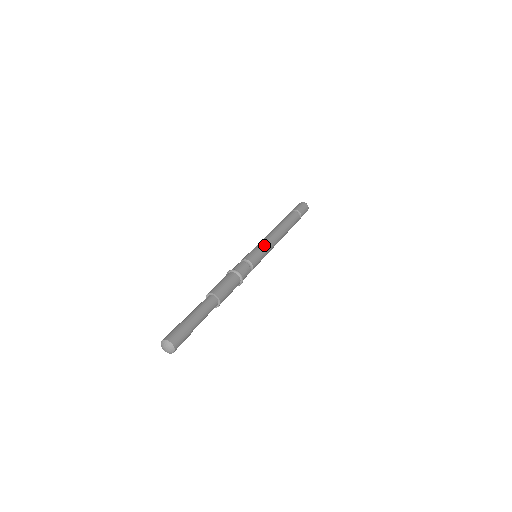
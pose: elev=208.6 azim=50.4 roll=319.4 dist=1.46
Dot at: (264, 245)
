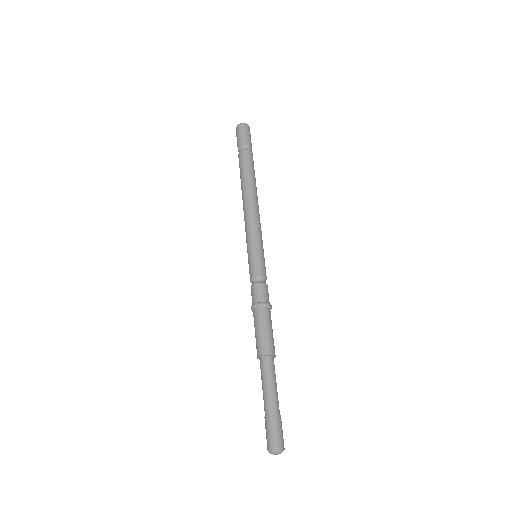
Dot at: (253, 238)
